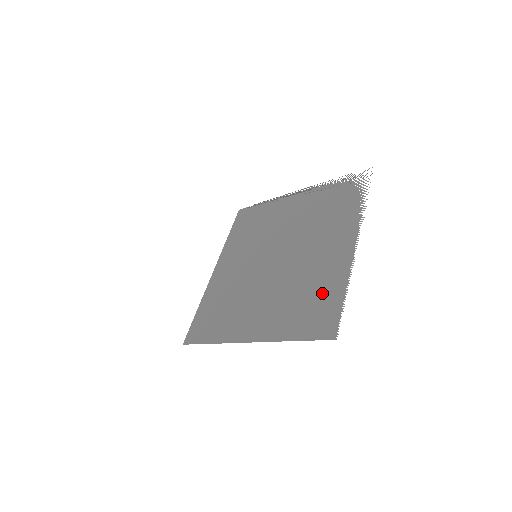
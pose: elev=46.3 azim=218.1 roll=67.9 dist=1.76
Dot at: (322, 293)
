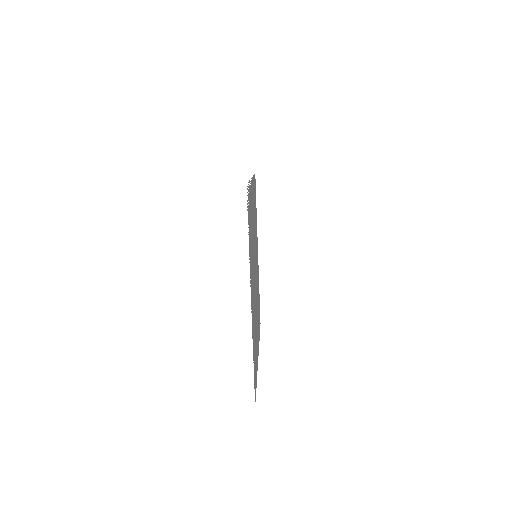
Dot at: (254, 345)
